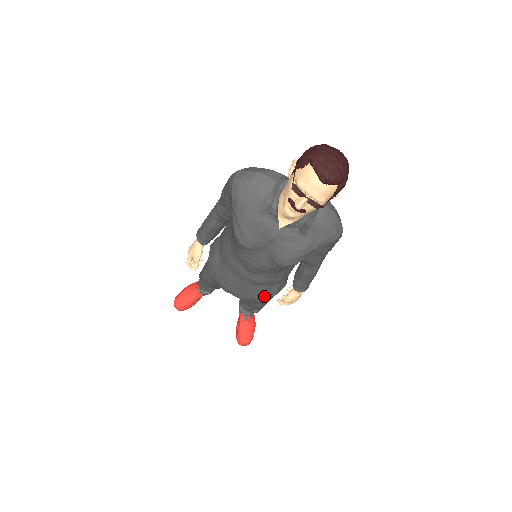
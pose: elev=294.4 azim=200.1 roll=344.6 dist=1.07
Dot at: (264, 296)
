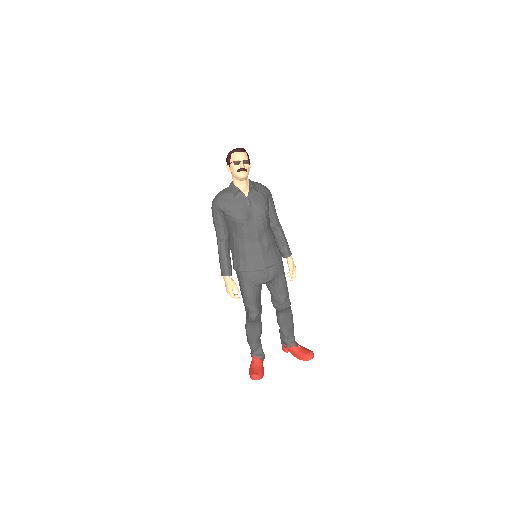
Dot at: (278, 260)
